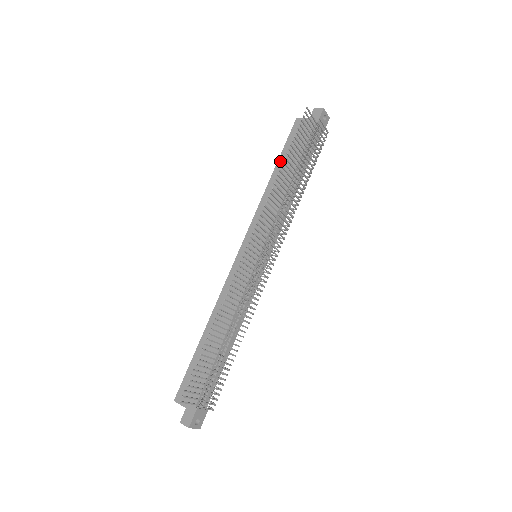
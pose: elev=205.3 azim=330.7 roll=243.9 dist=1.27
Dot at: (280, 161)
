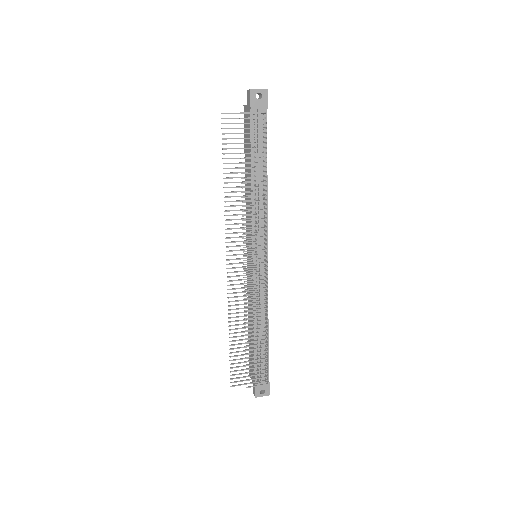
Dot at: (245, 159)
